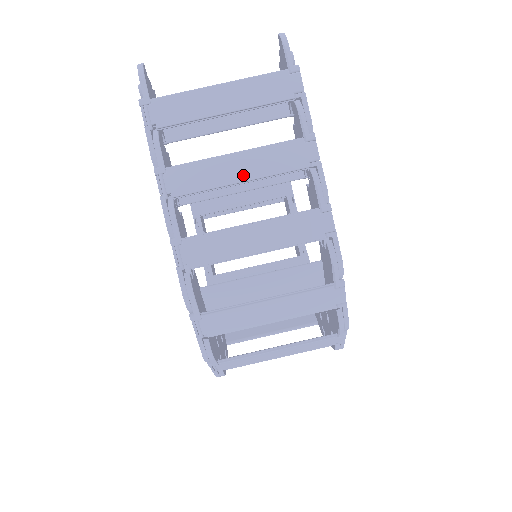
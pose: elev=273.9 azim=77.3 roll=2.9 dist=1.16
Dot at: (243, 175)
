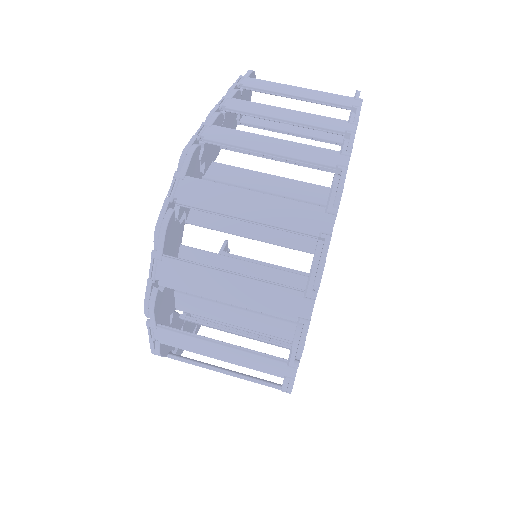
Dot at: (288, 118)
